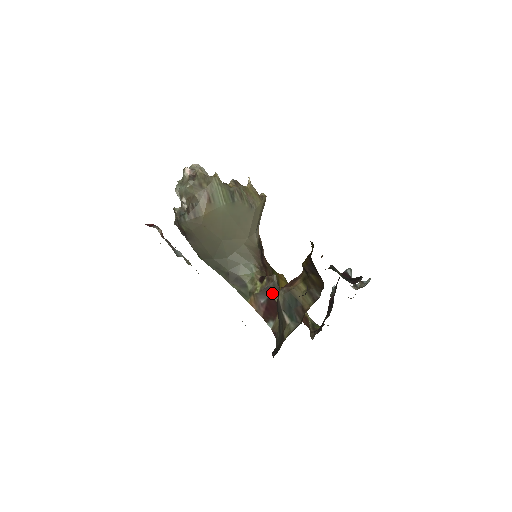
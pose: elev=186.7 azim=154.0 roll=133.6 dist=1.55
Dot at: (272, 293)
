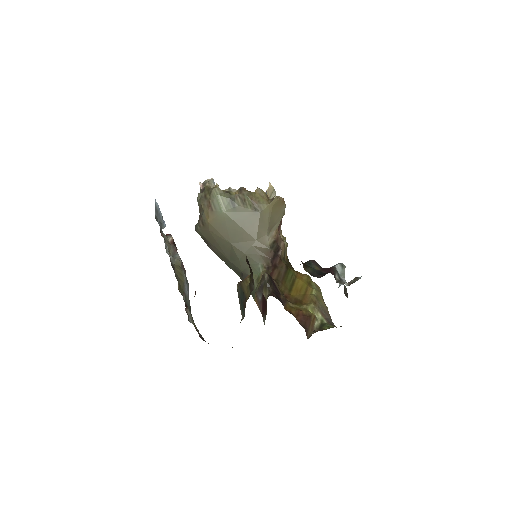
Dot at: (264, 290)
